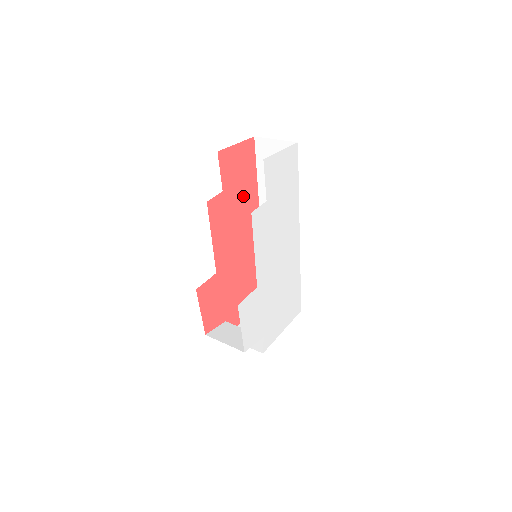
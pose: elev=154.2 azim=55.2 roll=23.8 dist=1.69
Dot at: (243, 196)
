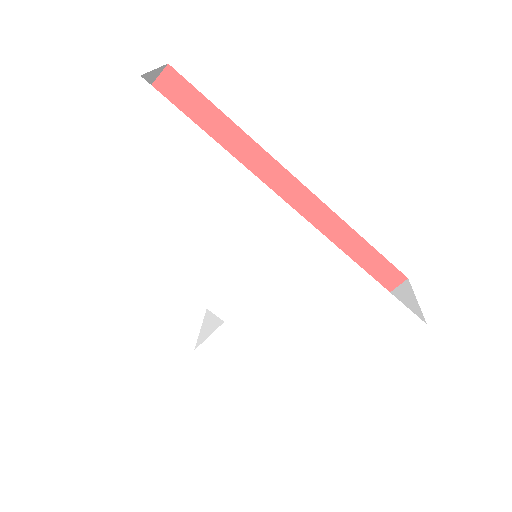
Dot at: occluded
